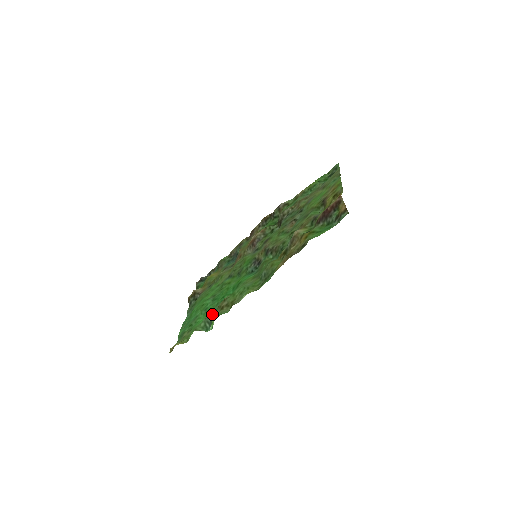
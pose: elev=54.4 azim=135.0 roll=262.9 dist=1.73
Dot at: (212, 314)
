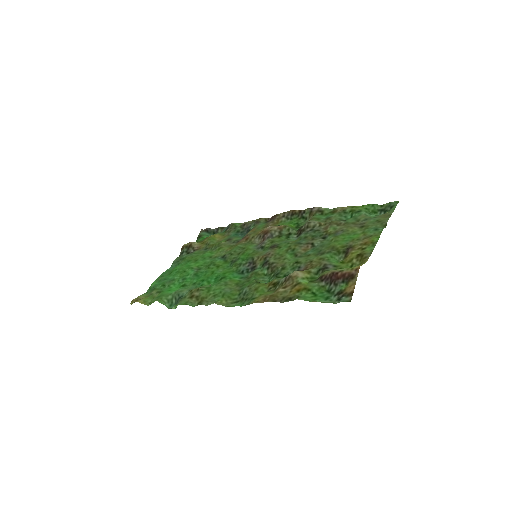
Dot at: (183, 293)
